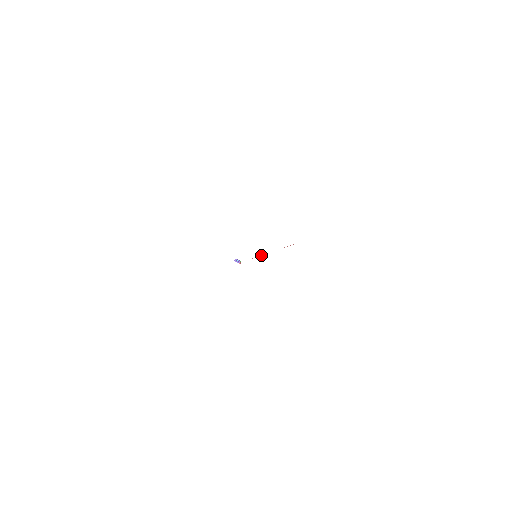
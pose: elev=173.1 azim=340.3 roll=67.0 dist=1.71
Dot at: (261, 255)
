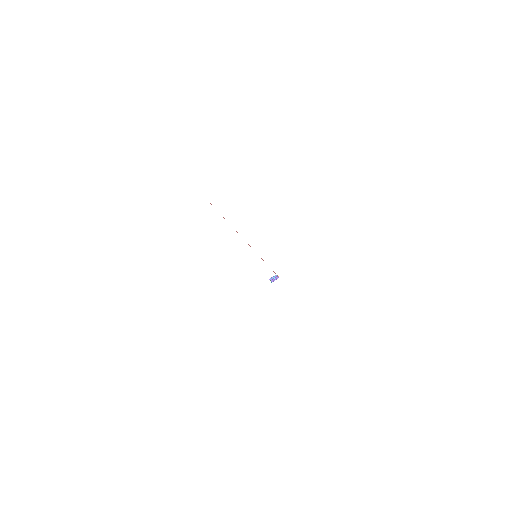
Dot at: occluded
